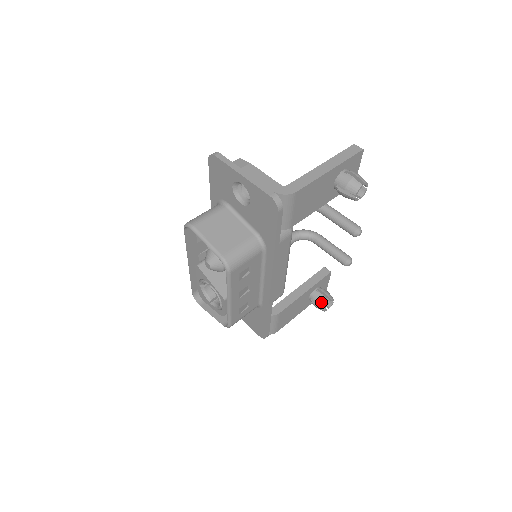
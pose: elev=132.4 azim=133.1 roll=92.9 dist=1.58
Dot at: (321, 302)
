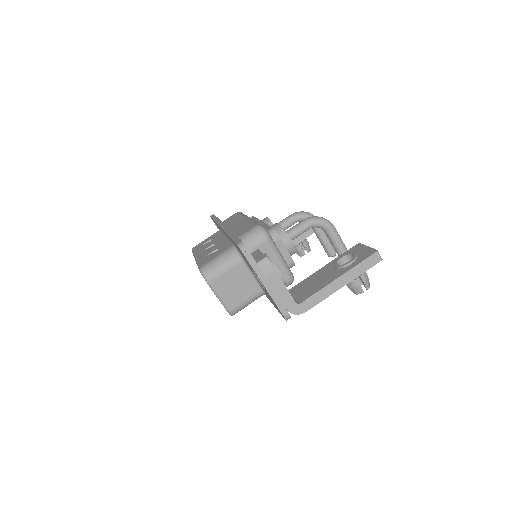
Dot at: (299, 253)
